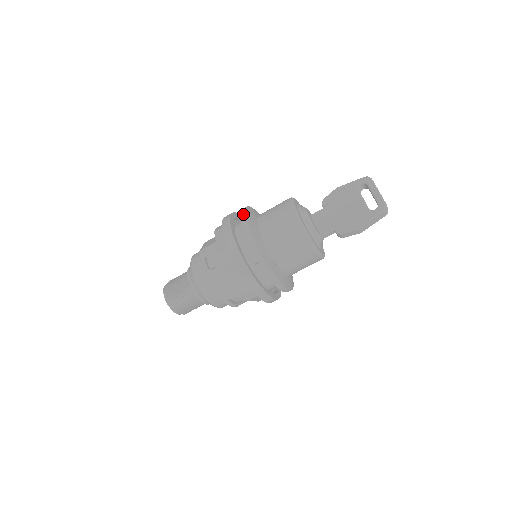
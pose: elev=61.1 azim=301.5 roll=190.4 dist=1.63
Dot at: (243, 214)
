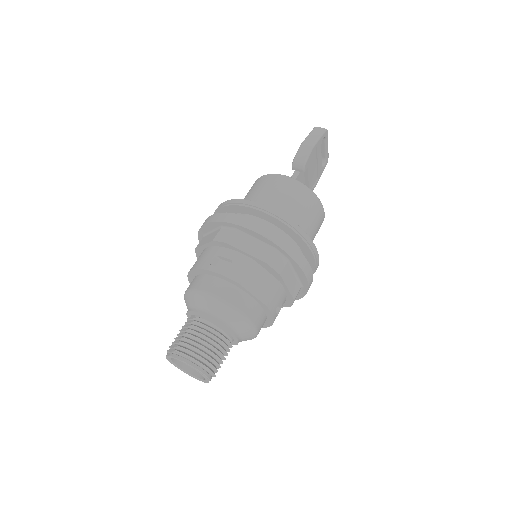
Dot at: occluded
